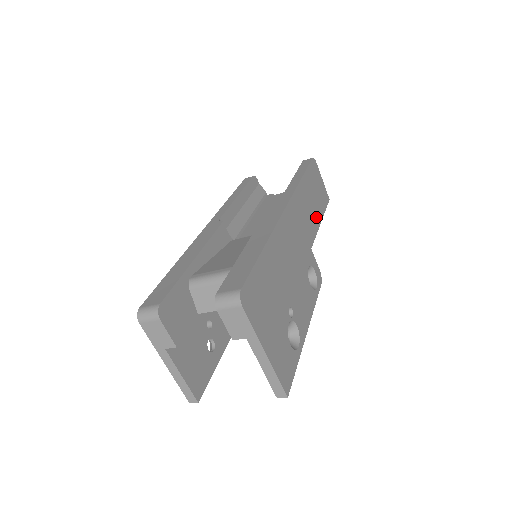
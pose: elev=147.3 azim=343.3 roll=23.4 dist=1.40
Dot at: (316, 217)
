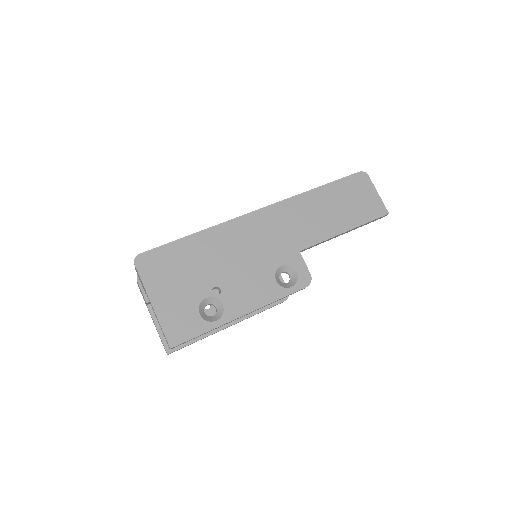
Dot at: (333, 226)
